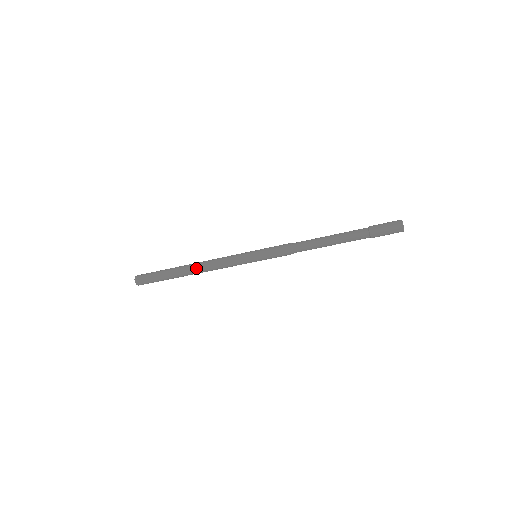
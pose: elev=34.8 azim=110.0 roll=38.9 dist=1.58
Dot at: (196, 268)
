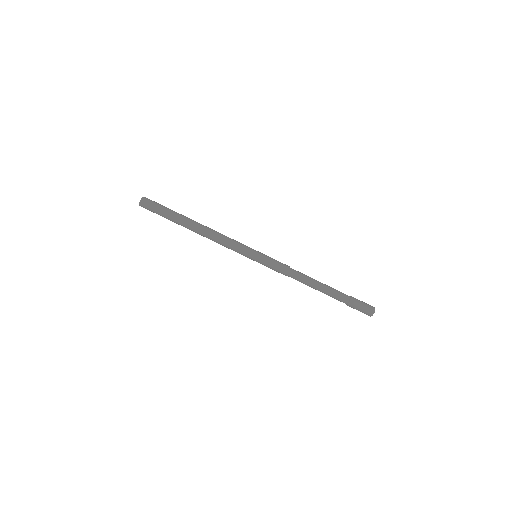
Dot at: (205, 226)
